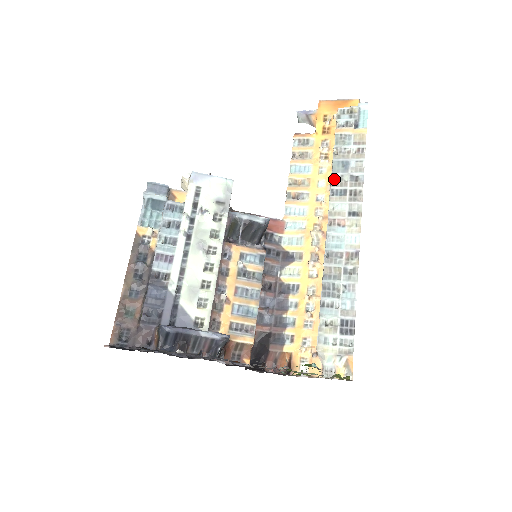
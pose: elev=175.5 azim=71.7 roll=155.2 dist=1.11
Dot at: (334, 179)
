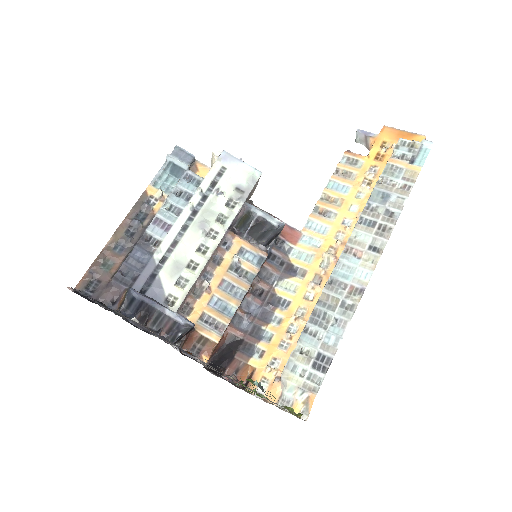
Dot at: (368, 207)
